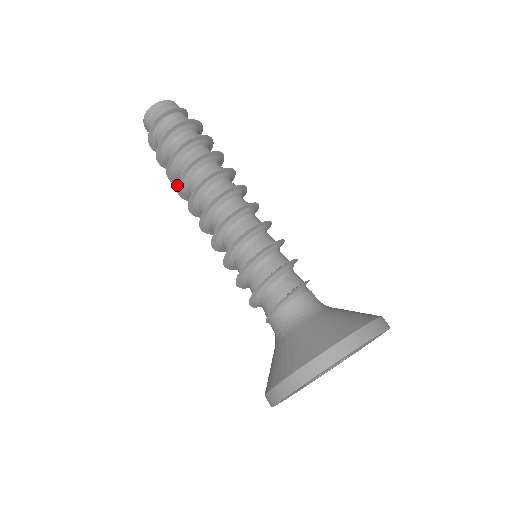
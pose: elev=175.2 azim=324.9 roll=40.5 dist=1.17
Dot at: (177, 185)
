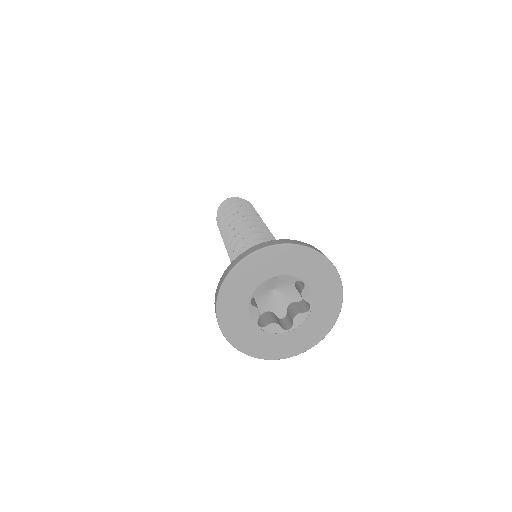
Dot at: (221, 234)
